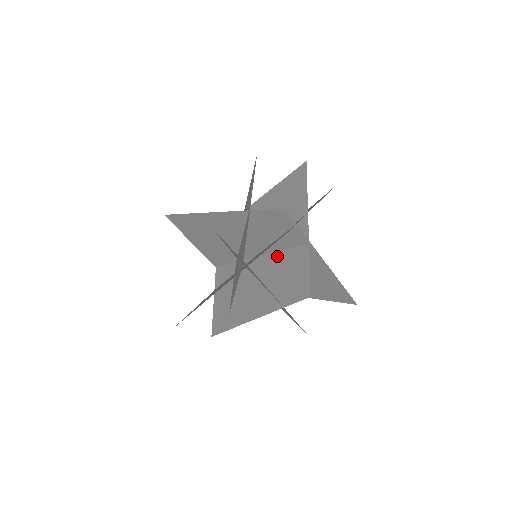
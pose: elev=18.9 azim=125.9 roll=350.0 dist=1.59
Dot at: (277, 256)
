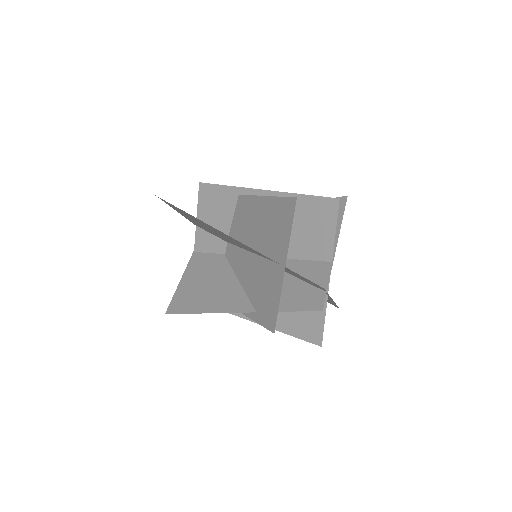
Dot at: occluded
